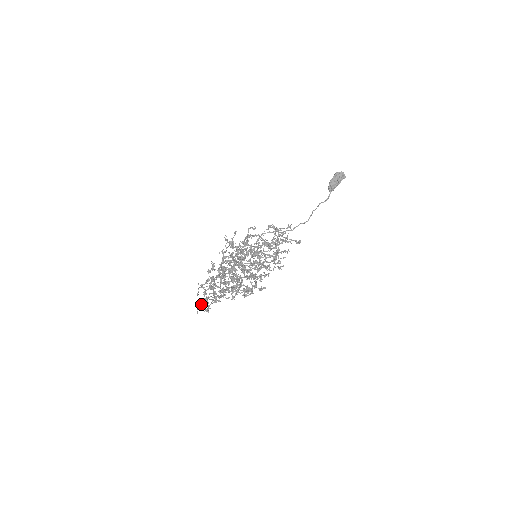
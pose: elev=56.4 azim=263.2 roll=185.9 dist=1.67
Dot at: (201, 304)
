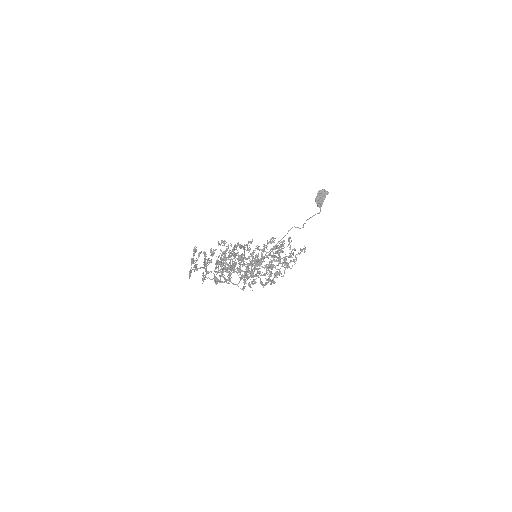
Dot at: occluded
